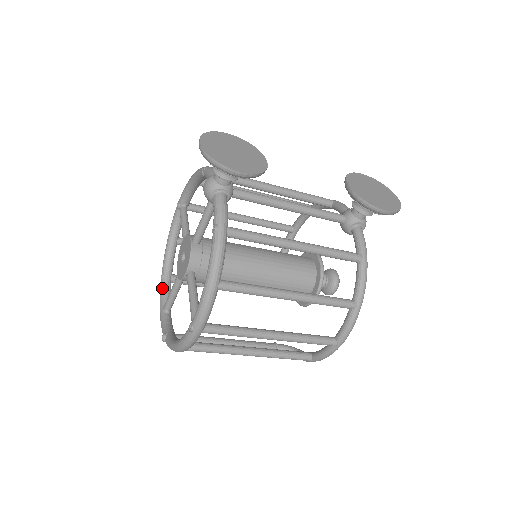
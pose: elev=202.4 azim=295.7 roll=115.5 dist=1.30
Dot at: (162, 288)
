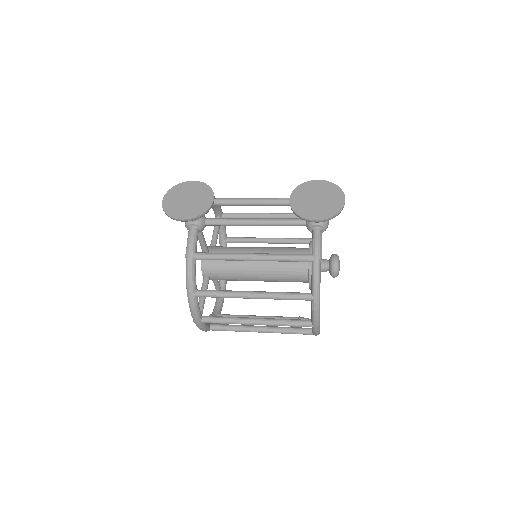
Dot at: occluded
